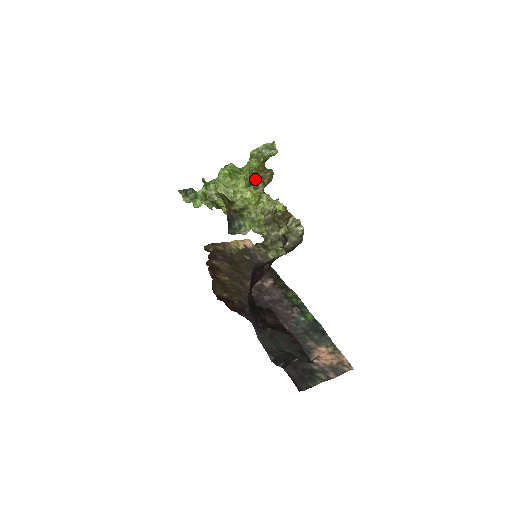
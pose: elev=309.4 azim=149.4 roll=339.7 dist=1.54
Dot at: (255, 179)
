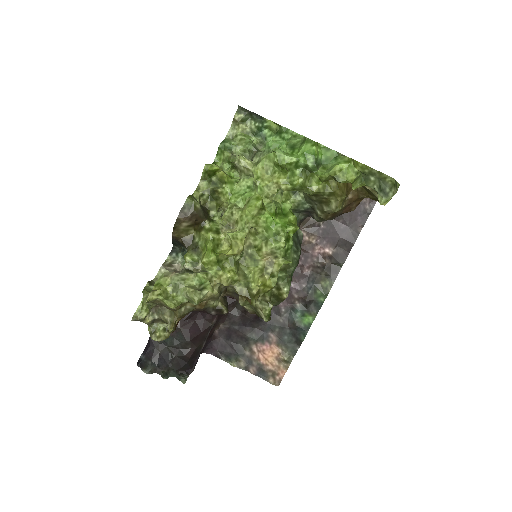
Dot at: (331, 193)
